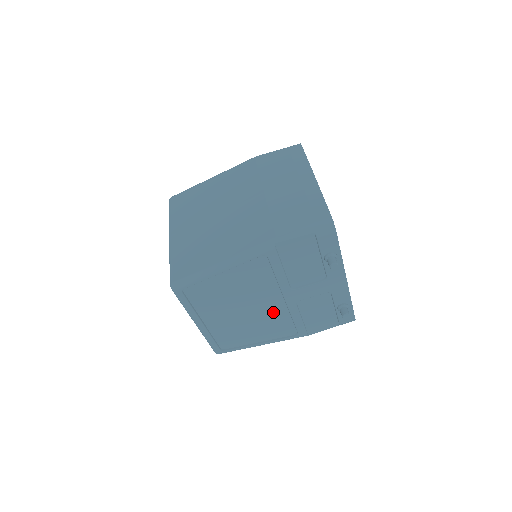
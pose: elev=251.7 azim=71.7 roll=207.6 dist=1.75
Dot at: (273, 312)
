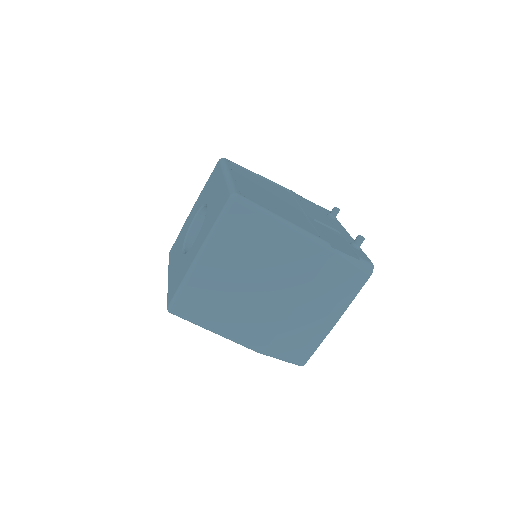
Dot at: occluded
